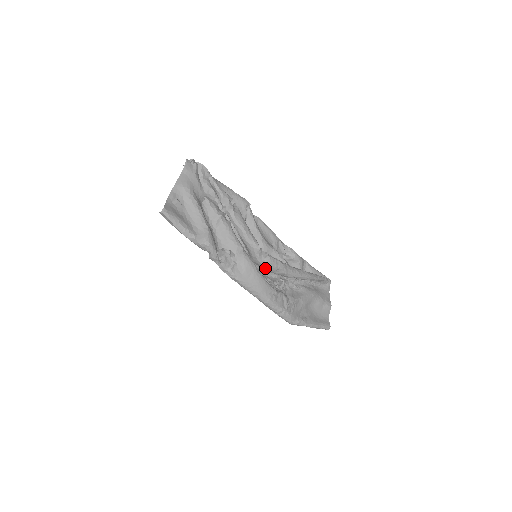
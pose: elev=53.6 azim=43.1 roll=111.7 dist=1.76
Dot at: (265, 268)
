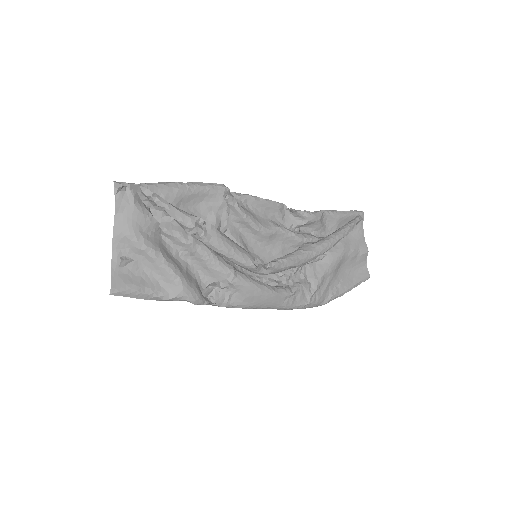
Dot at: occluded
